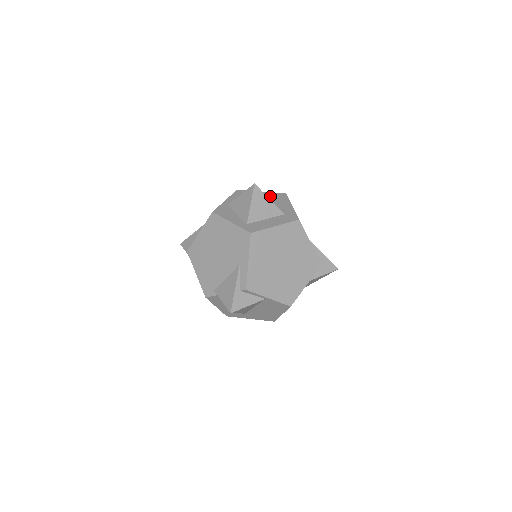
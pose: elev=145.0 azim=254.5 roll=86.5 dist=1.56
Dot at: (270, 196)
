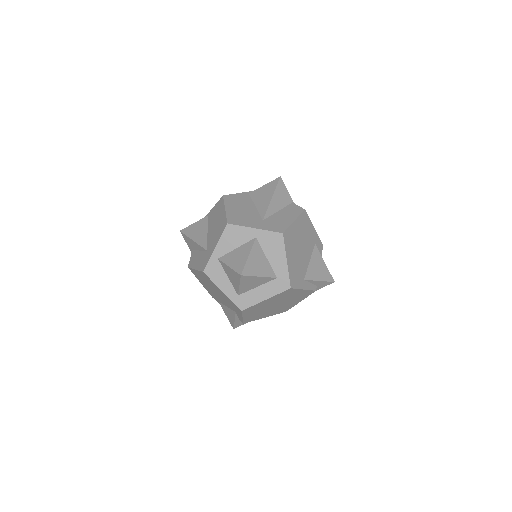
Dot at: (264, 240)
